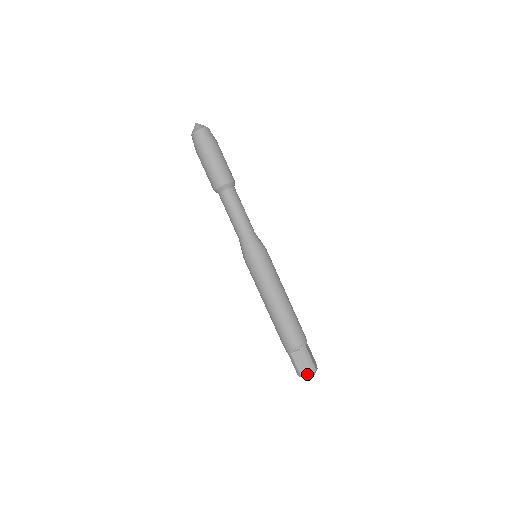
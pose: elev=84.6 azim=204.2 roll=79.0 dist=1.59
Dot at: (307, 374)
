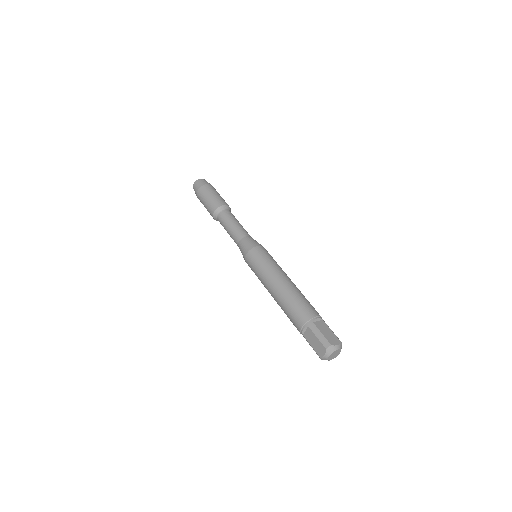
Dot at: (336, 343)
